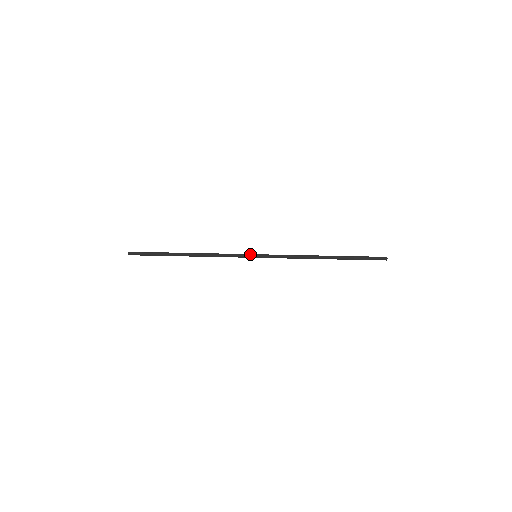
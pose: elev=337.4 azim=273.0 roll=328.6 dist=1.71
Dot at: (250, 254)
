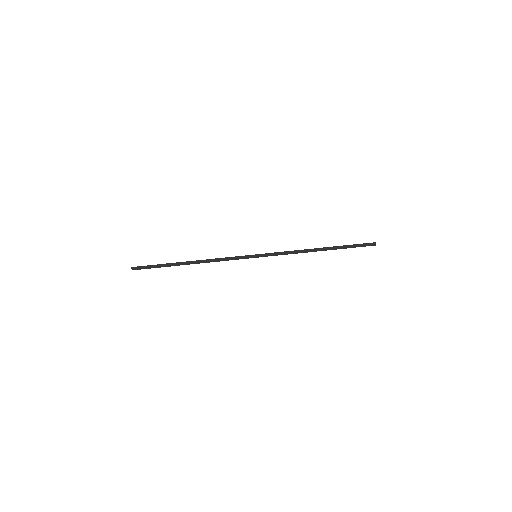
Dot at: (250, 255)
